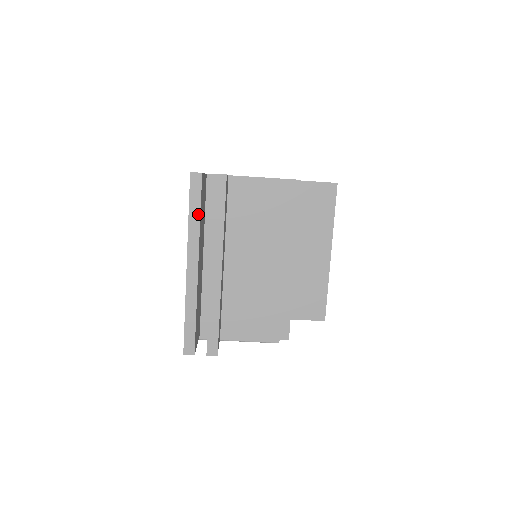
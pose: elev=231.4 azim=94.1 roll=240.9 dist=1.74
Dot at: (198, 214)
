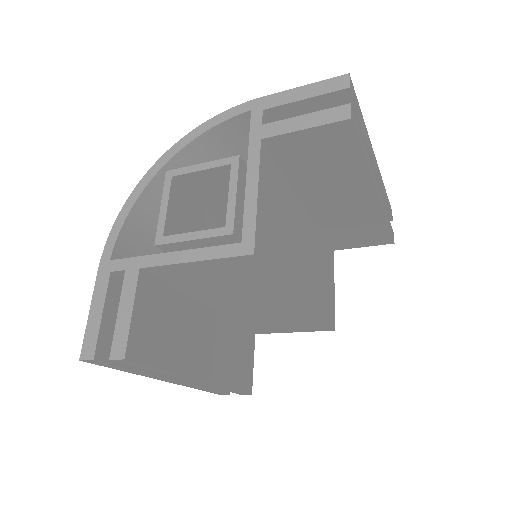
Dot at: (132, 370)
